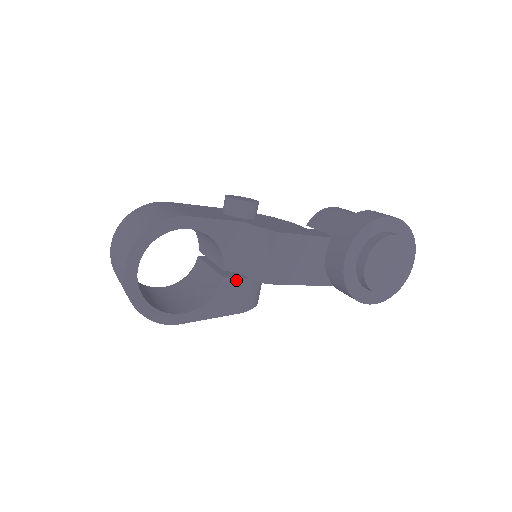
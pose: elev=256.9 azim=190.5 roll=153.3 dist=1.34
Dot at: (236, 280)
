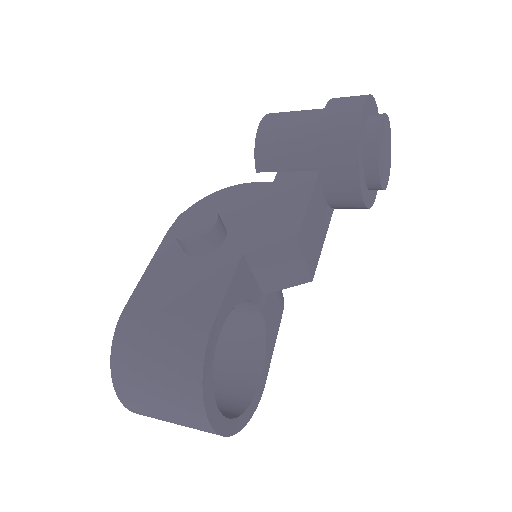
Dot at: (268, 298)
